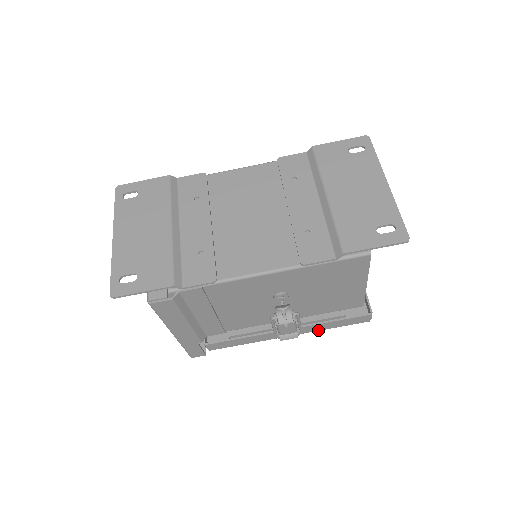
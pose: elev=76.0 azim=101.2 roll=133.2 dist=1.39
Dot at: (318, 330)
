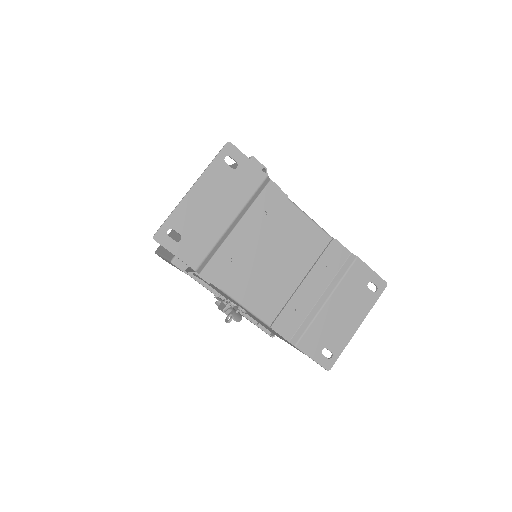
Dot at: occluded
